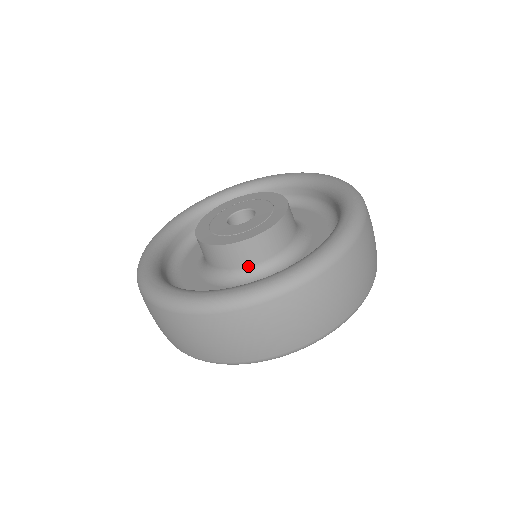
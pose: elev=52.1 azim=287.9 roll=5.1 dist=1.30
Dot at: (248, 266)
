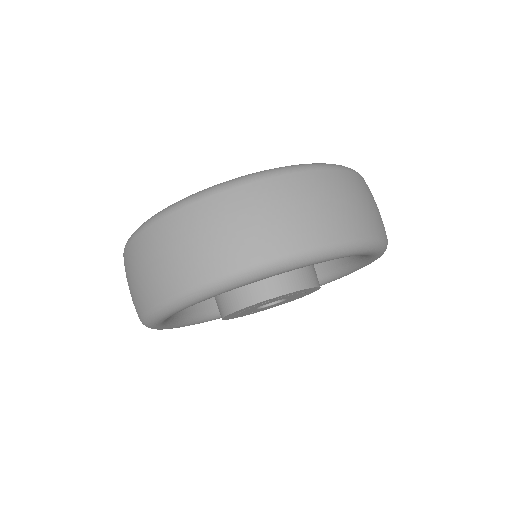
Dot at: occluded
